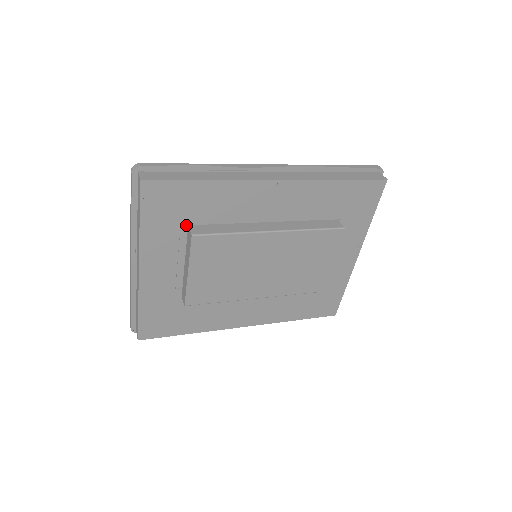
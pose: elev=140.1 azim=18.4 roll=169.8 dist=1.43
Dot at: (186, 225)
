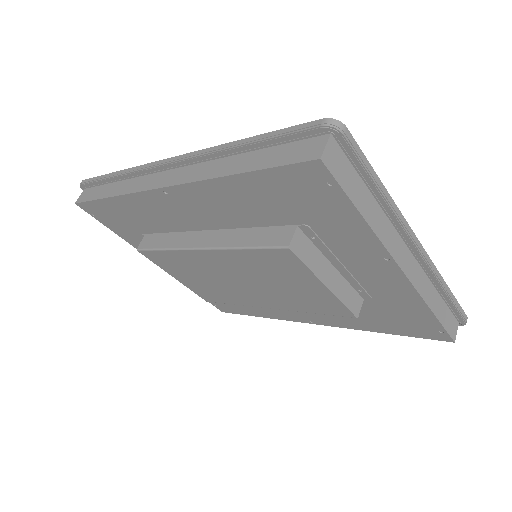
Dot at: (144, 234)
